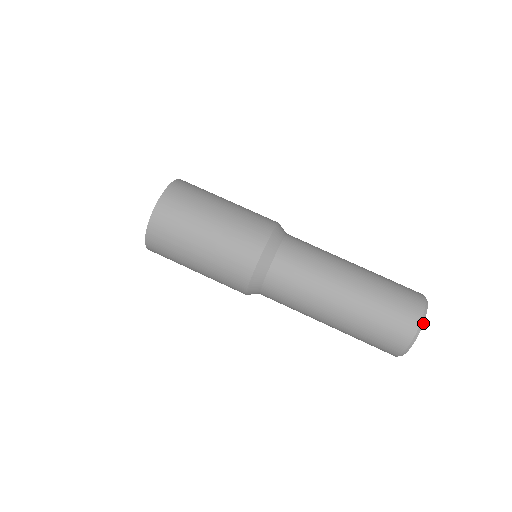
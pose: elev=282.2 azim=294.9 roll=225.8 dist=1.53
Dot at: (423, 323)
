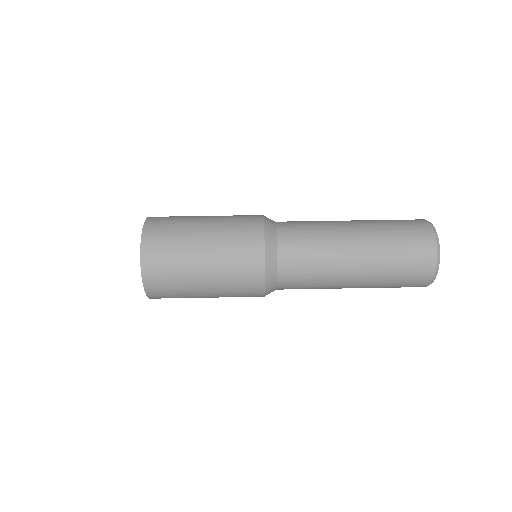
Dot at: (439, 248)
